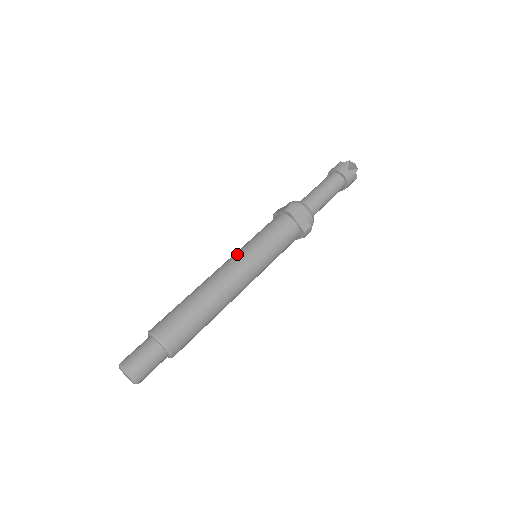
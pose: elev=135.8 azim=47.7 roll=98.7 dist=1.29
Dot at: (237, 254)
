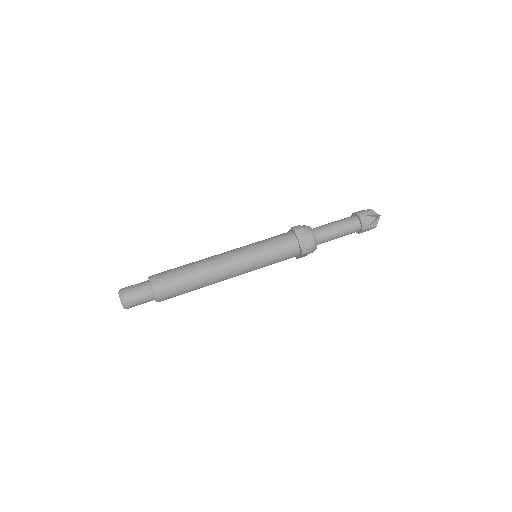
Dot at: occluded
